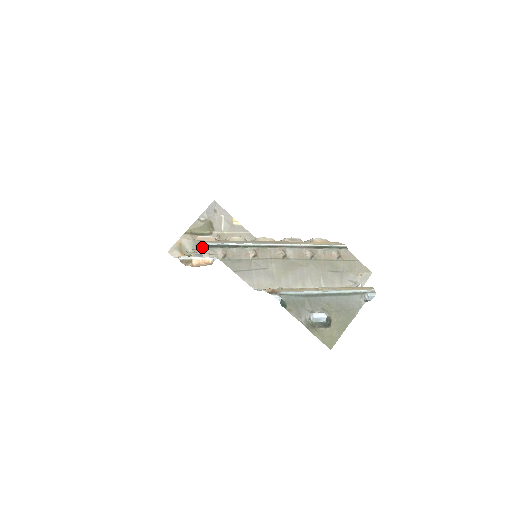
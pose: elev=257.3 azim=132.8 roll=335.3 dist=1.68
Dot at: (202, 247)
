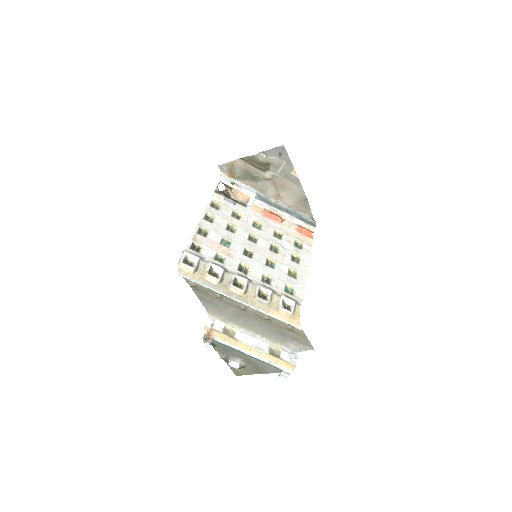
Dot at: (199, 246)
